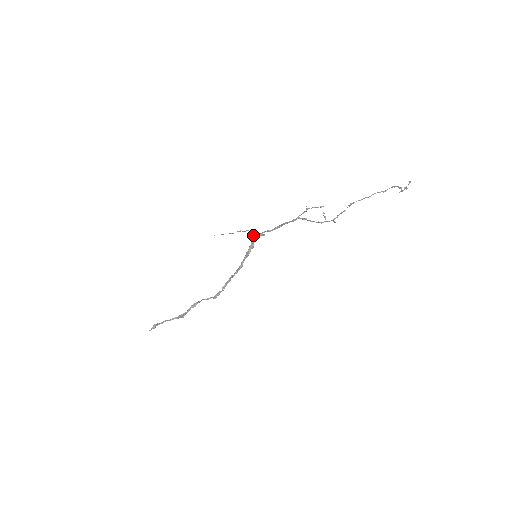
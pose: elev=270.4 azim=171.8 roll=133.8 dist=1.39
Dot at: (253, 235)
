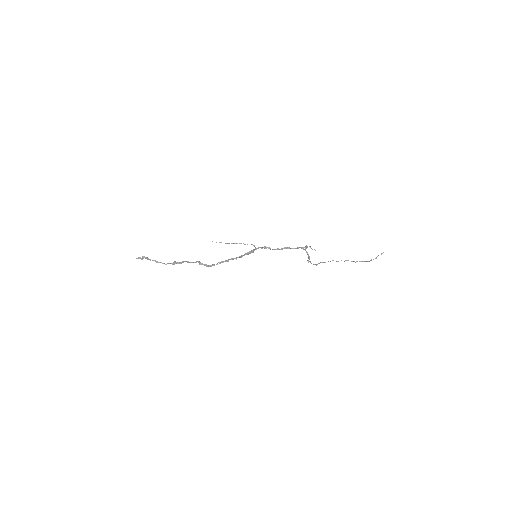
Dot at: occluded
